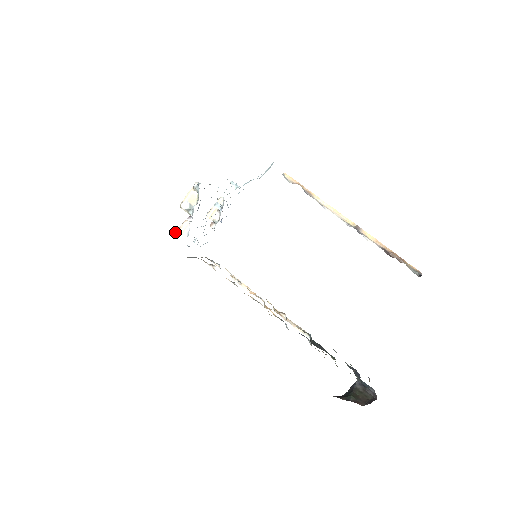
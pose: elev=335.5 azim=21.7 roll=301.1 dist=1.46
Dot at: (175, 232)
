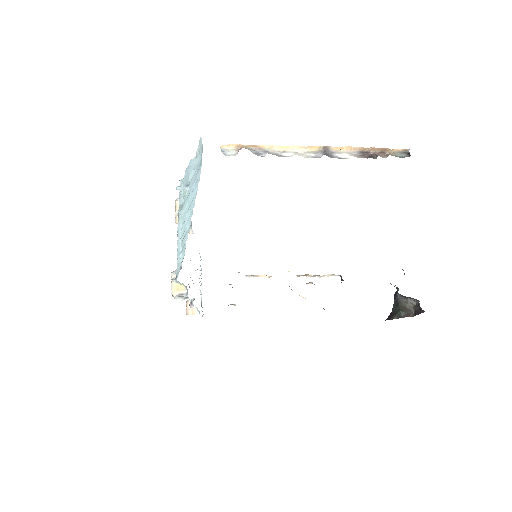
Dot at: occluded
